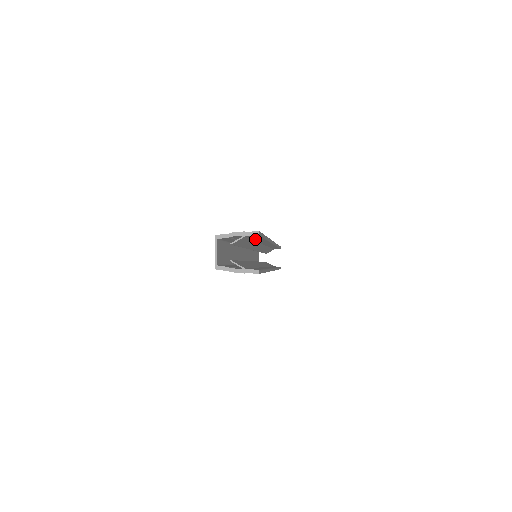
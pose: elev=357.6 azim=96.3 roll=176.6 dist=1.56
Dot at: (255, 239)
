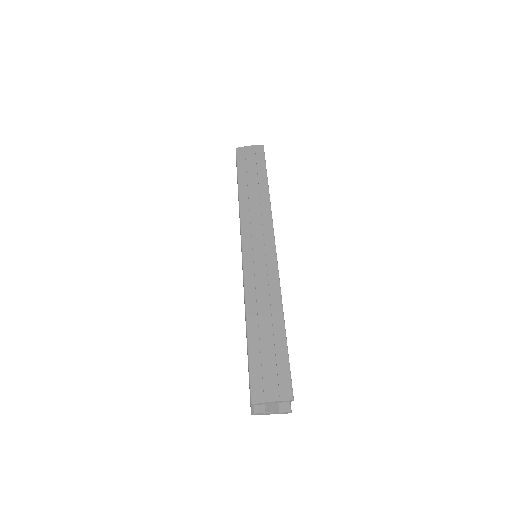
Dot at: (277, 346)
